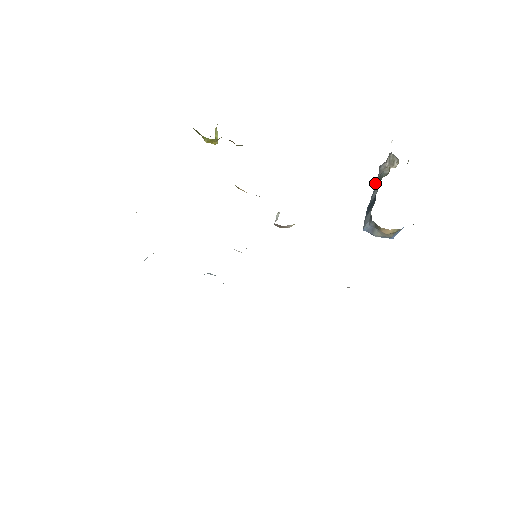
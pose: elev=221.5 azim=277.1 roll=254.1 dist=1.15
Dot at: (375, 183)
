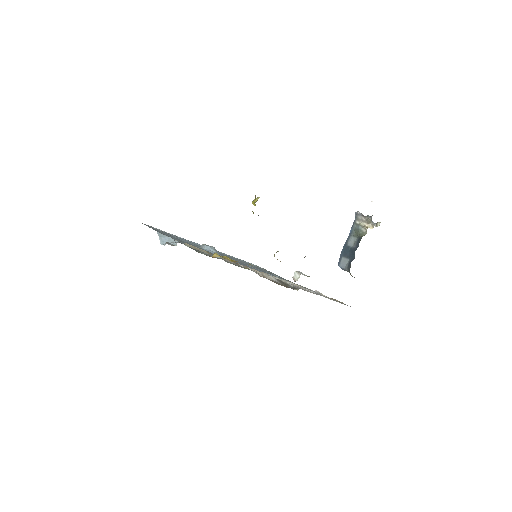
Dot at: (352, 227)
